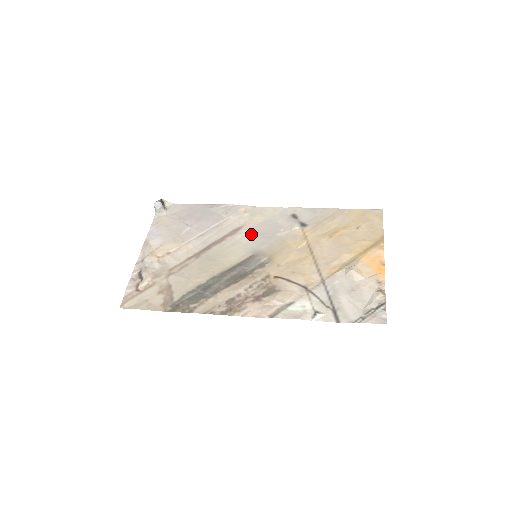
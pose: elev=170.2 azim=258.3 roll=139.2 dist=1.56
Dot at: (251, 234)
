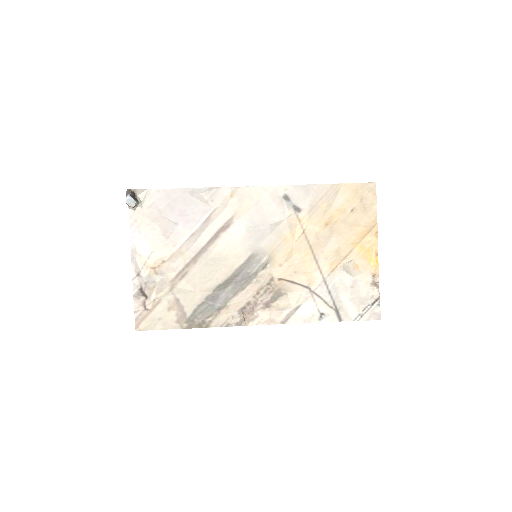
Dot at: (245, 227)
